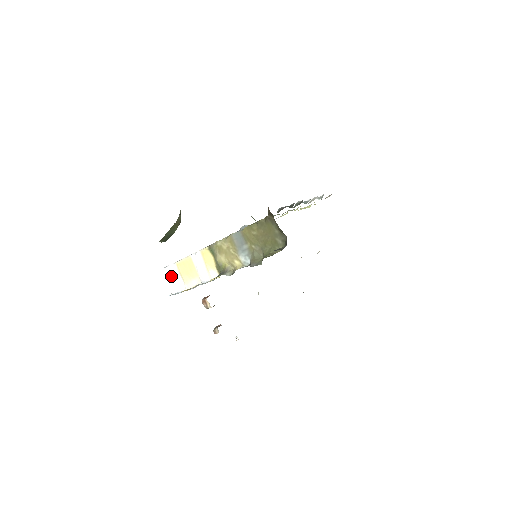
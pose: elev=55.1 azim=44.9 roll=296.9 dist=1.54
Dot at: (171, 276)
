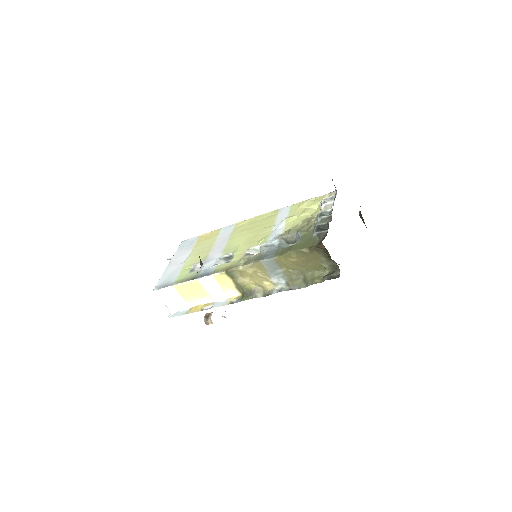
Dot at: (166, 297)
